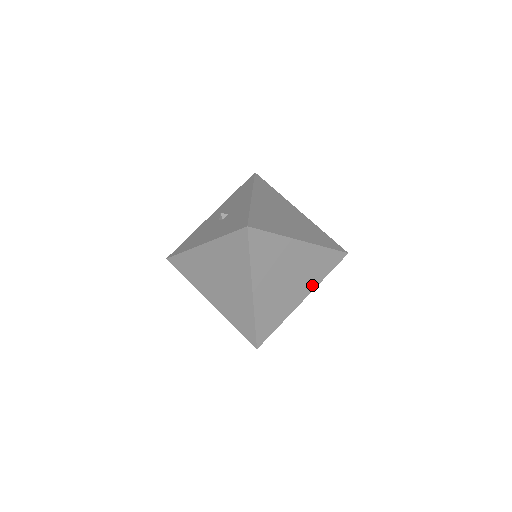
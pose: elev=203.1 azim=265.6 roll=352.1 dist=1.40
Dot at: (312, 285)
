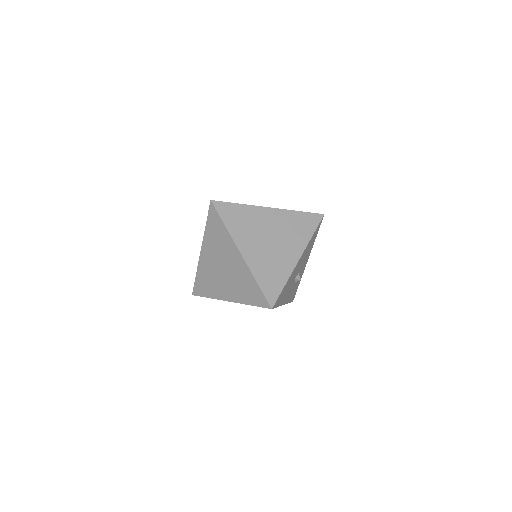
Dot at: (301, 245)
